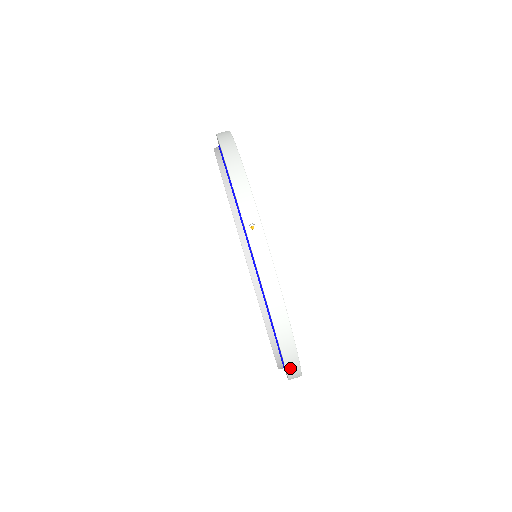
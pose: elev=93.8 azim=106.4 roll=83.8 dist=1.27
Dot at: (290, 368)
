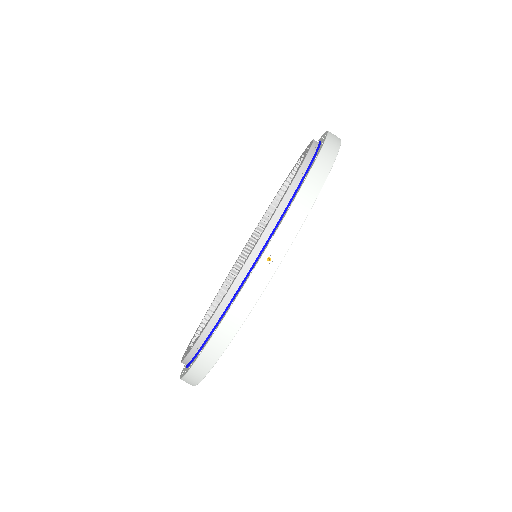
Dot at: (187, 379)
